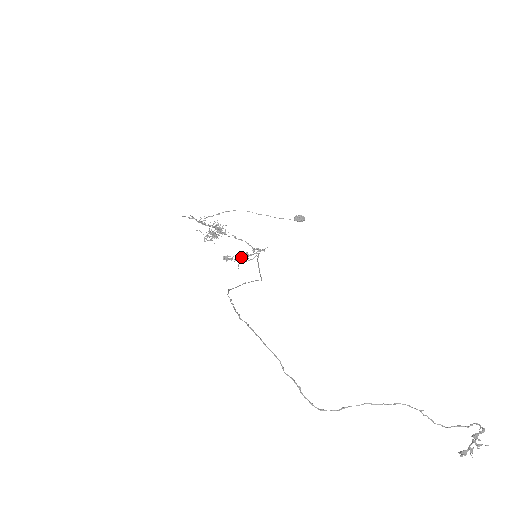
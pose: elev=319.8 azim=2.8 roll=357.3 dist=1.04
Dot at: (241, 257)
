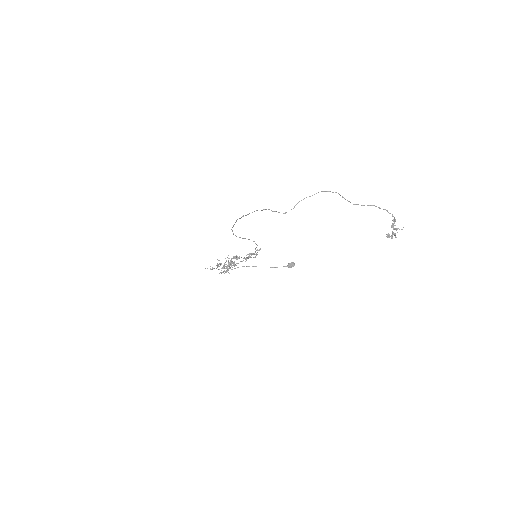
Dot at: occluded
